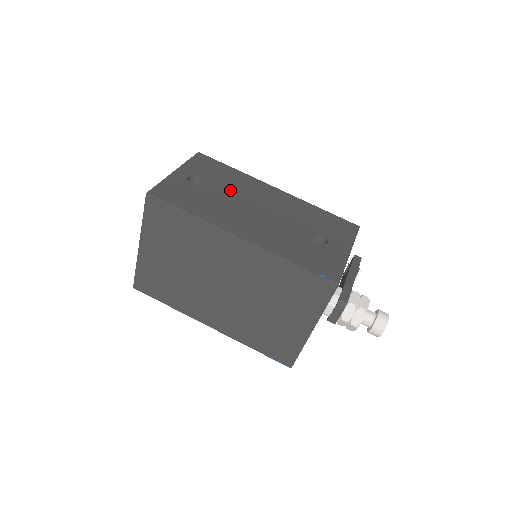
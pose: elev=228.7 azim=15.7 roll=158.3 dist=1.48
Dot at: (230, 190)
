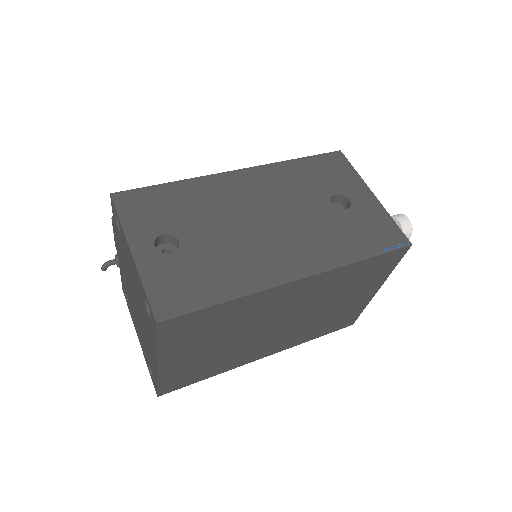
Dot at: (211, 220)
